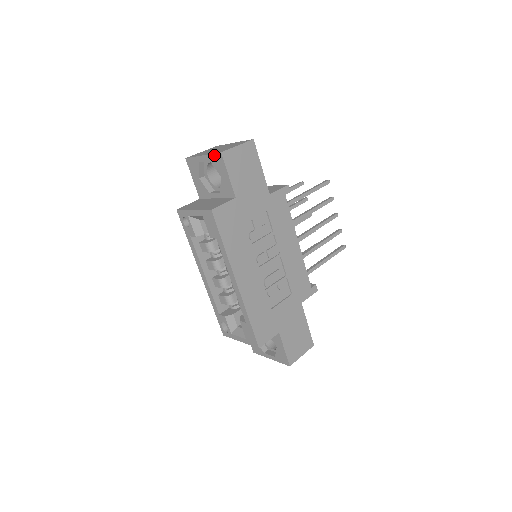
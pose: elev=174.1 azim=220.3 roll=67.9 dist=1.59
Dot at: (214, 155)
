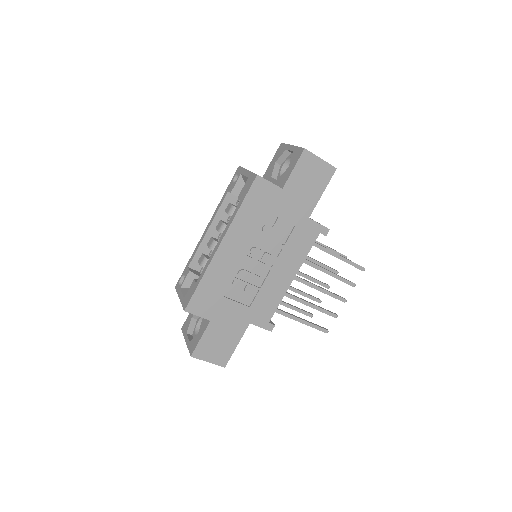
Dot at: (299, 148)
